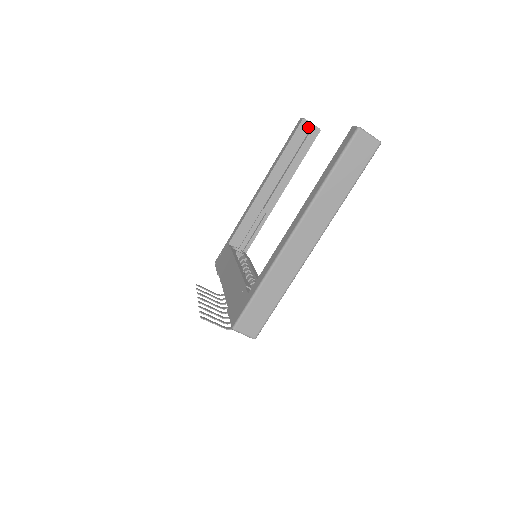
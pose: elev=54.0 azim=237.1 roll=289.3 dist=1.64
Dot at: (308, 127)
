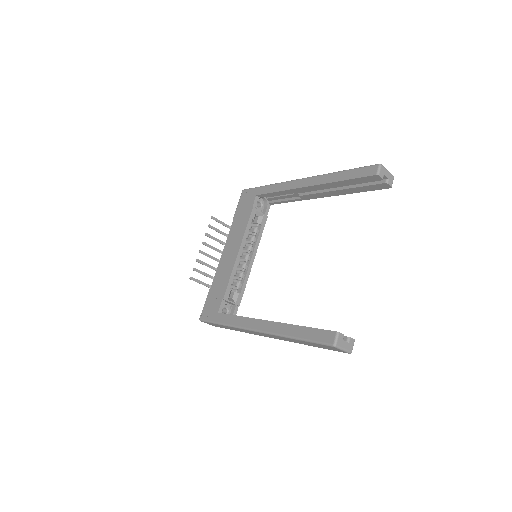
Dot at: occluded
